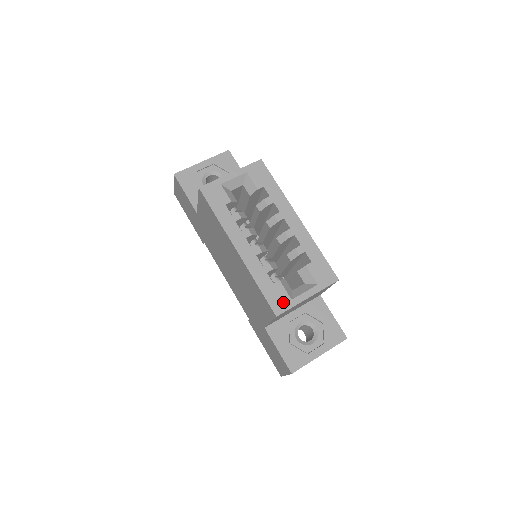
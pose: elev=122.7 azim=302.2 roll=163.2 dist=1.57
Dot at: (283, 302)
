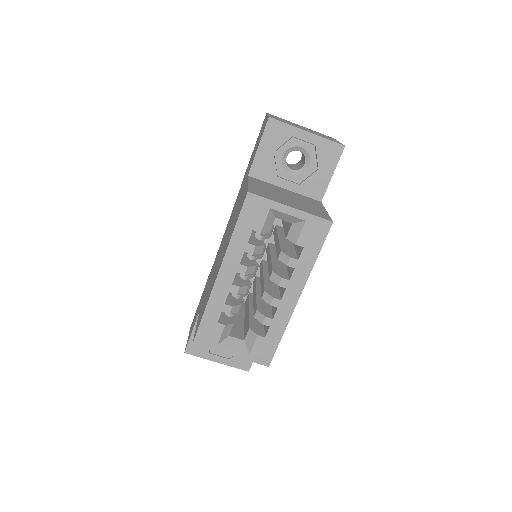
Dot at: (209, 341)
